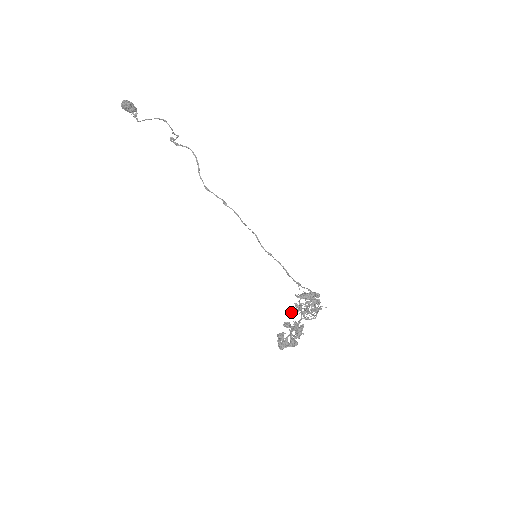
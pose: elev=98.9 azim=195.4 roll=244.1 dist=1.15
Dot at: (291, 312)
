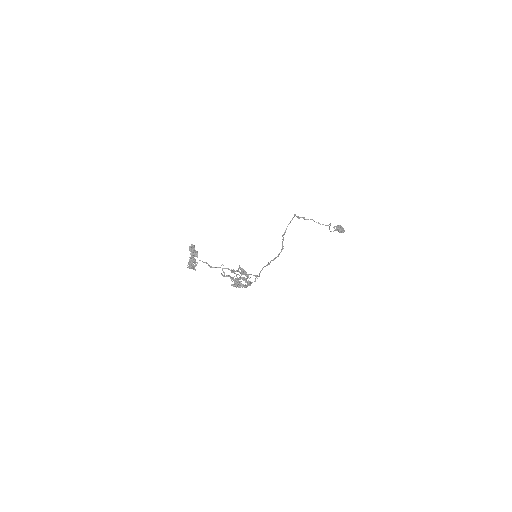
Dot at: (231, 280)
